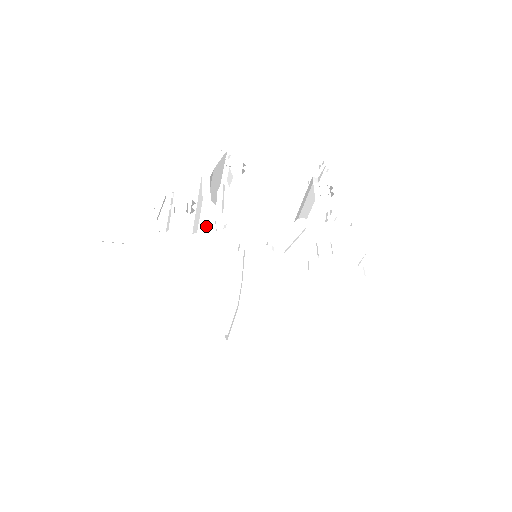
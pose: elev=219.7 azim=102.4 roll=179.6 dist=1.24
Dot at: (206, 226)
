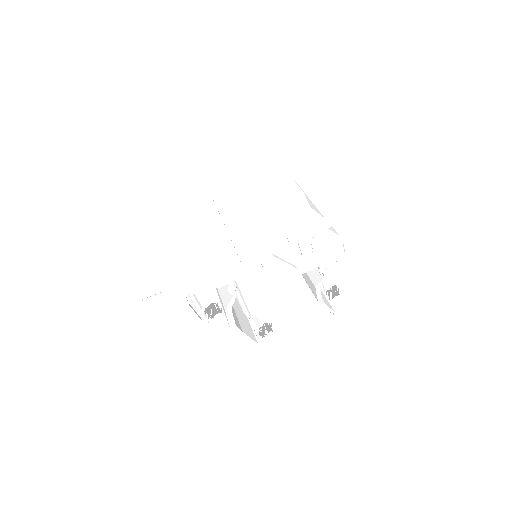
Dot at: occluded
